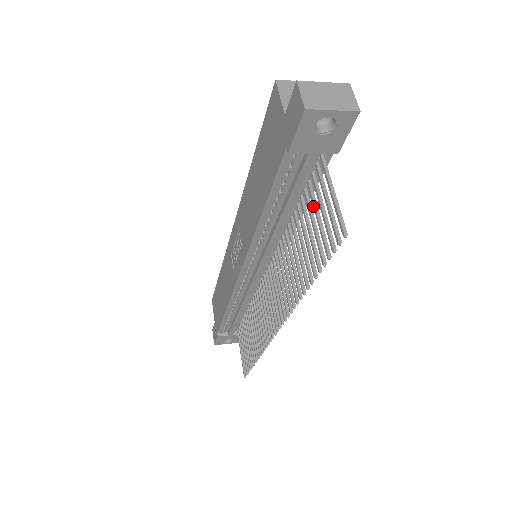
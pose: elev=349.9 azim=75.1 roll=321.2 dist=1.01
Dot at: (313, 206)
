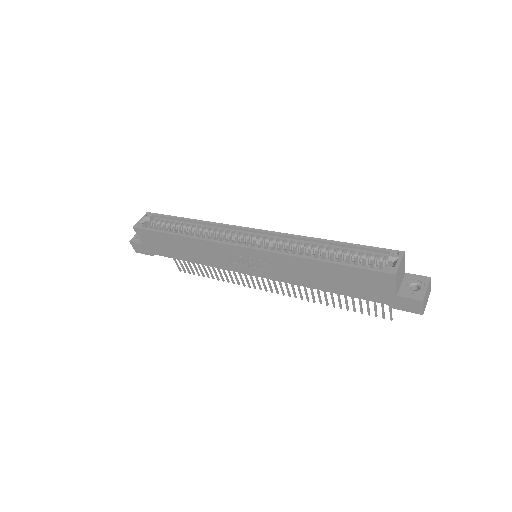
Dot at: occluded
